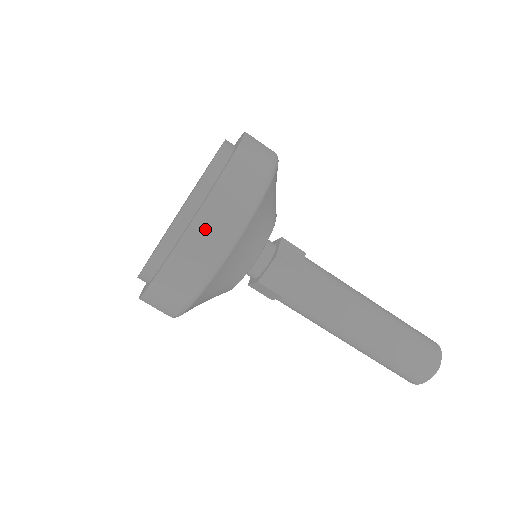
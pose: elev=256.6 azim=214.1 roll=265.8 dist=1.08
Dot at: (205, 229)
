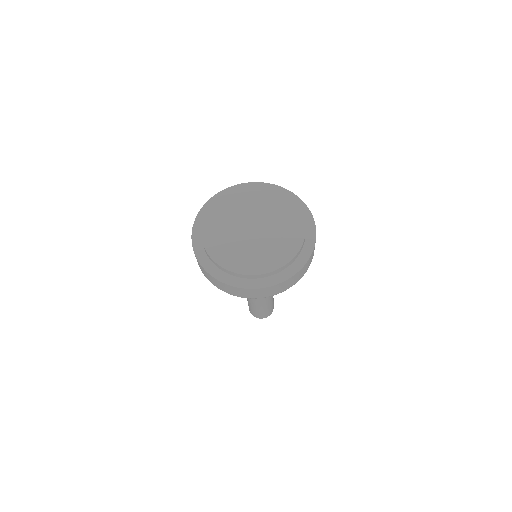
Dot at: (267, 291)
